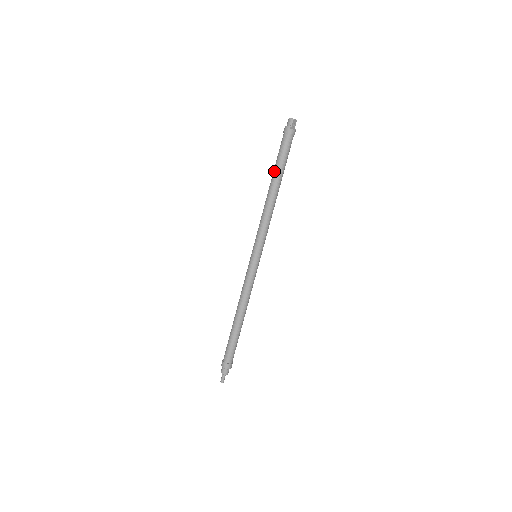
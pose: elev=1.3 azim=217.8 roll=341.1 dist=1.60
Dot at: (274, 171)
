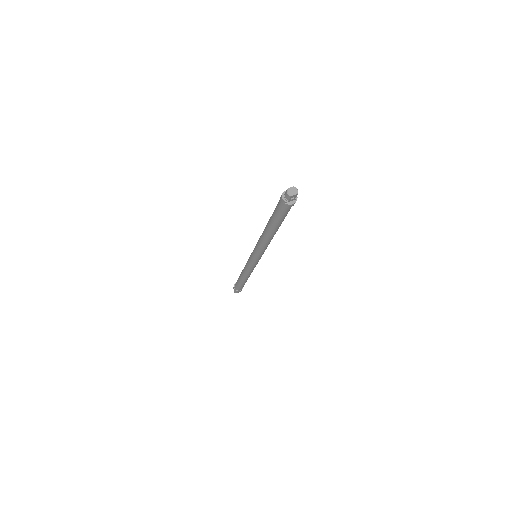
Dot at: (269, 221)
